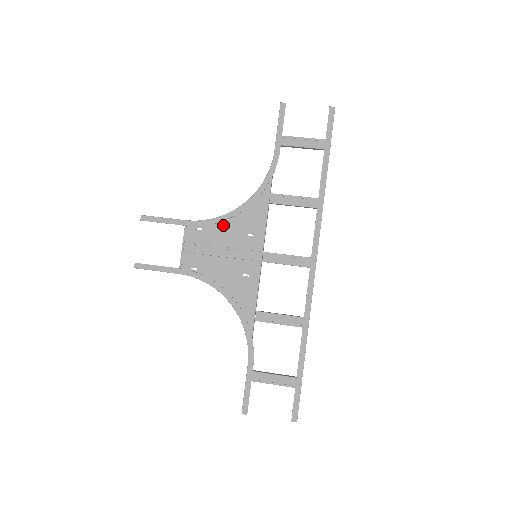
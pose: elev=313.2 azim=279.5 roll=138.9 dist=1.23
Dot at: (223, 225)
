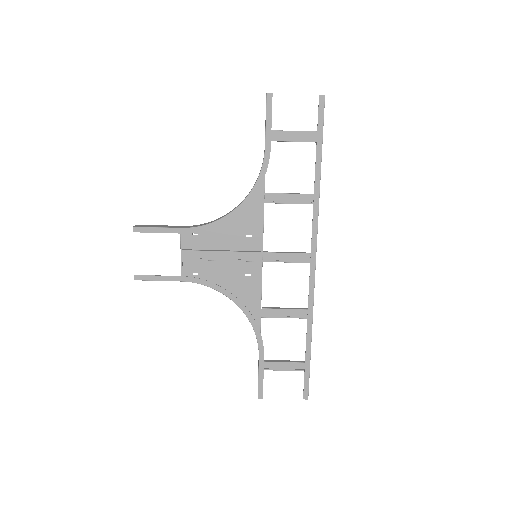
Dot at: (219, 228)
